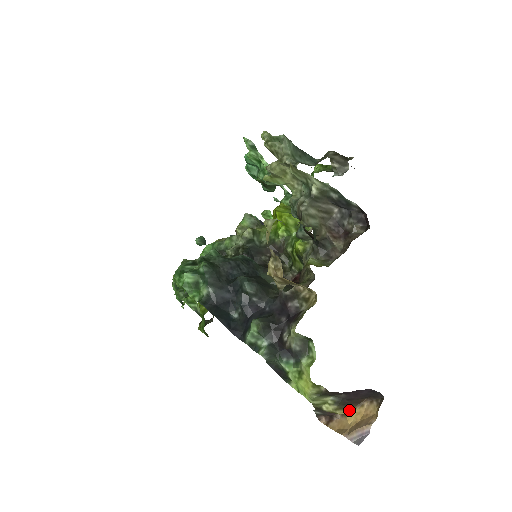
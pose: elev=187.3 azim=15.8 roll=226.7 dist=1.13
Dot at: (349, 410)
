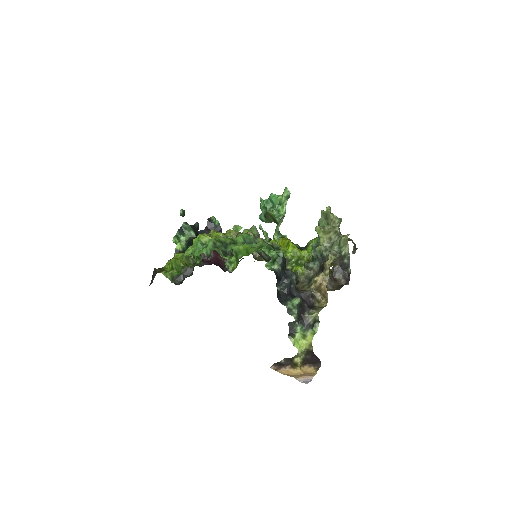
Dot at: (301, 366)
